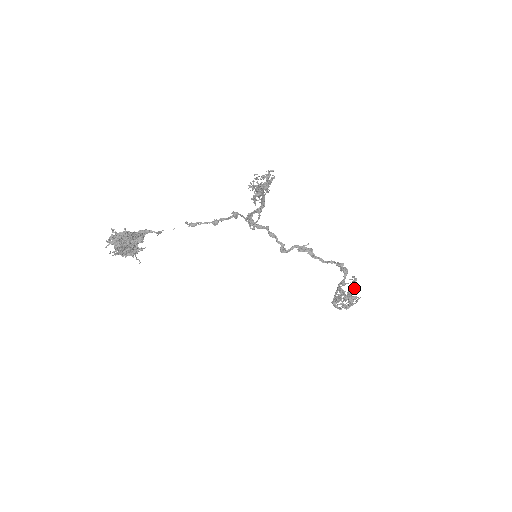
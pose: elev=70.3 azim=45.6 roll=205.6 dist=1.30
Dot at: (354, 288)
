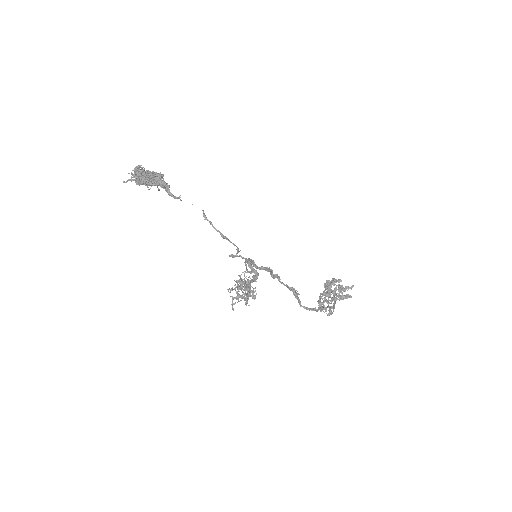
Dot at: occluded
